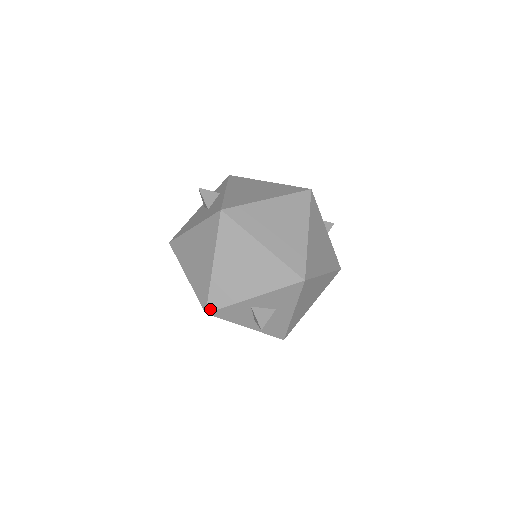
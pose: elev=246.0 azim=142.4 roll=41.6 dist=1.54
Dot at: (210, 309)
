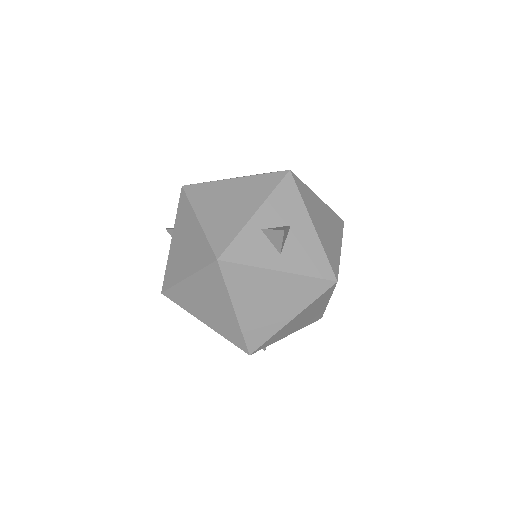
Dot at: (219, 253)
